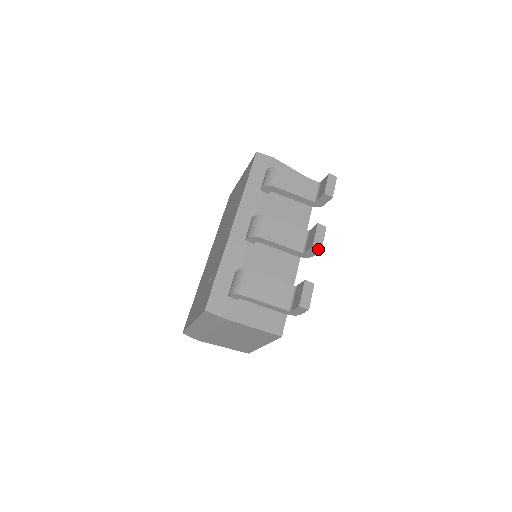
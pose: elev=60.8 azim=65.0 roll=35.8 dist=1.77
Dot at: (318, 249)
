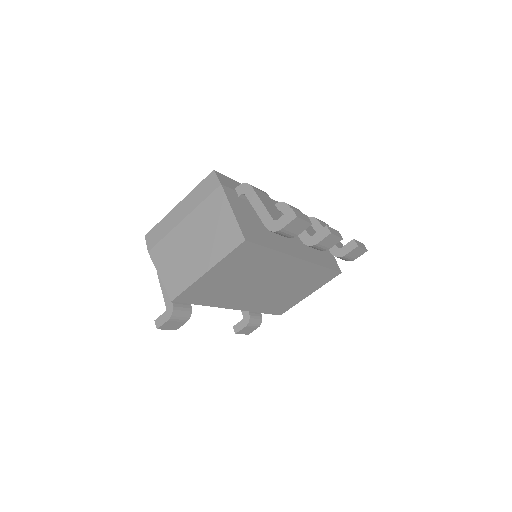
Dot at: (328, 232)
